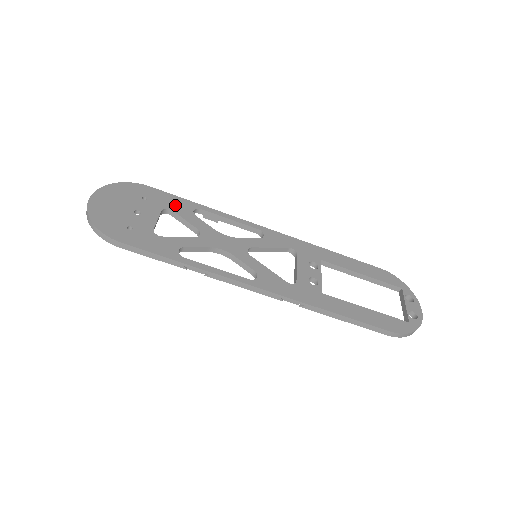
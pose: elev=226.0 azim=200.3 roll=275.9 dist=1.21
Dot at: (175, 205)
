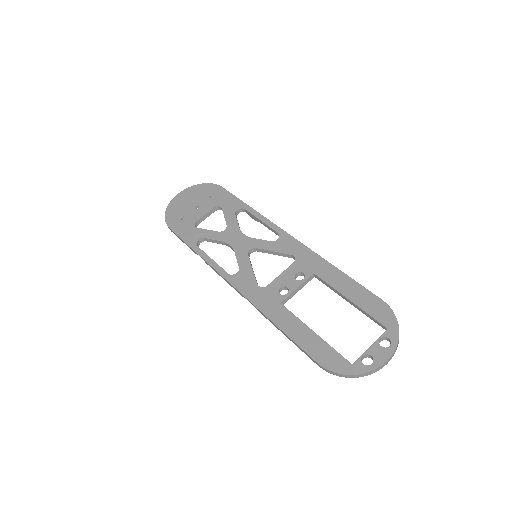
Dot at: (227, 204)
